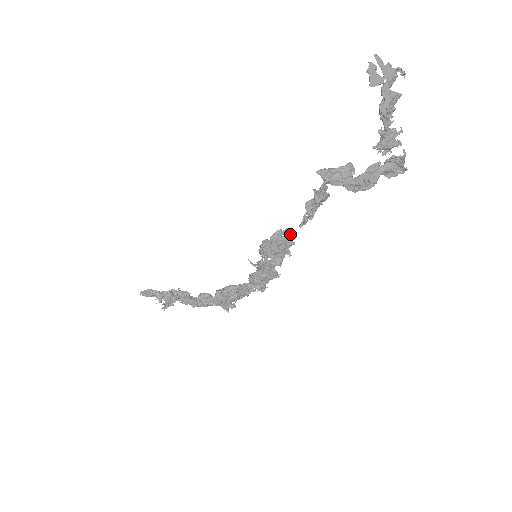
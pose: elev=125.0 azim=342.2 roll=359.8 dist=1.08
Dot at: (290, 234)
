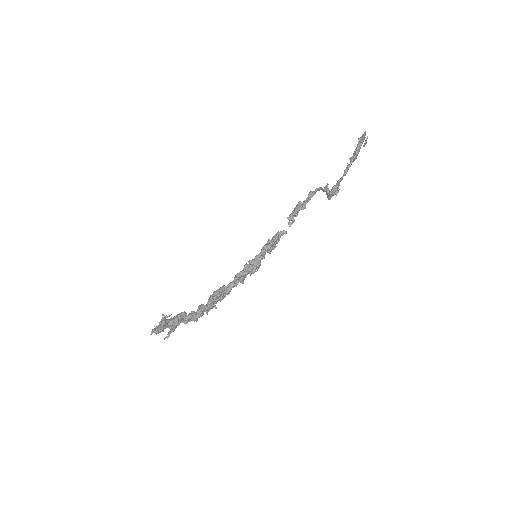
Dot at: occluded
